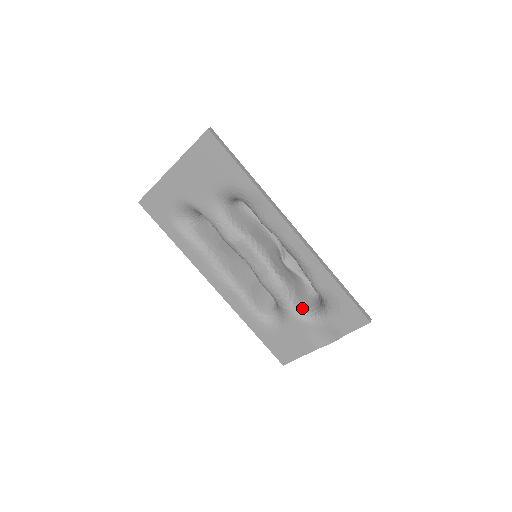
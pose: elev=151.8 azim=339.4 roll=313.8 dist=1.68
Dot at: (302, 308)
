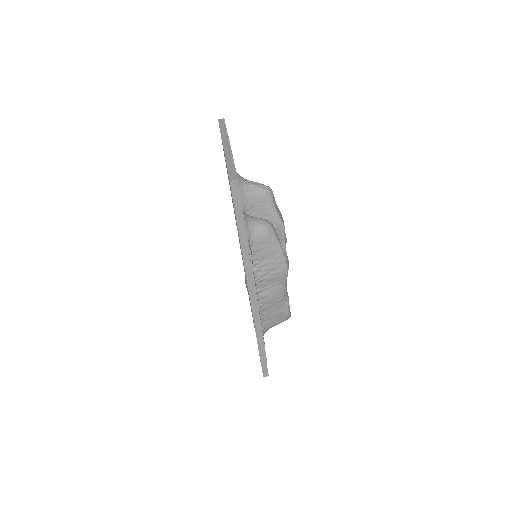
Dot at: occluded
